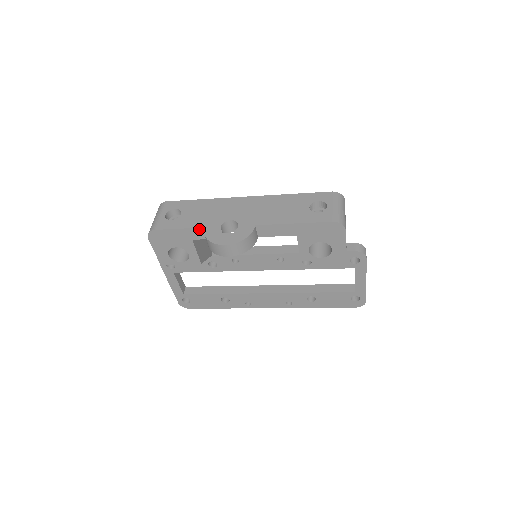
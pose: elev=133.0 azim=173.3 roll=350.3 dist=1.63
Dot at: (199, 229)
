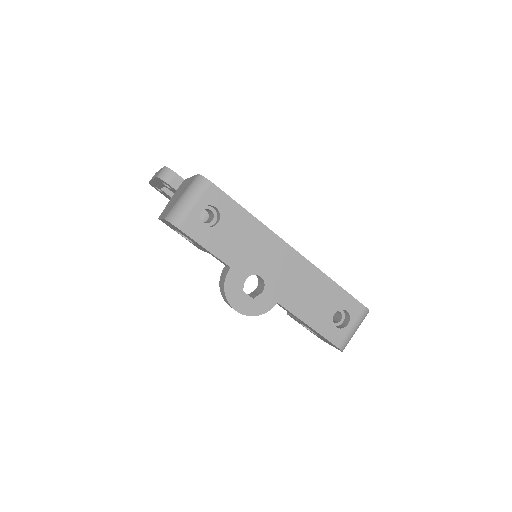
Dot at: (224, 263)
